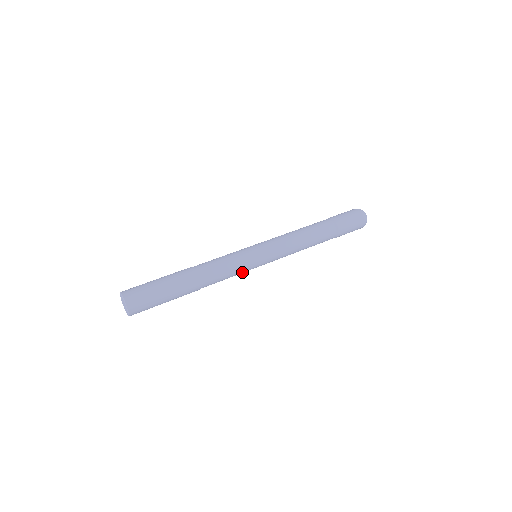
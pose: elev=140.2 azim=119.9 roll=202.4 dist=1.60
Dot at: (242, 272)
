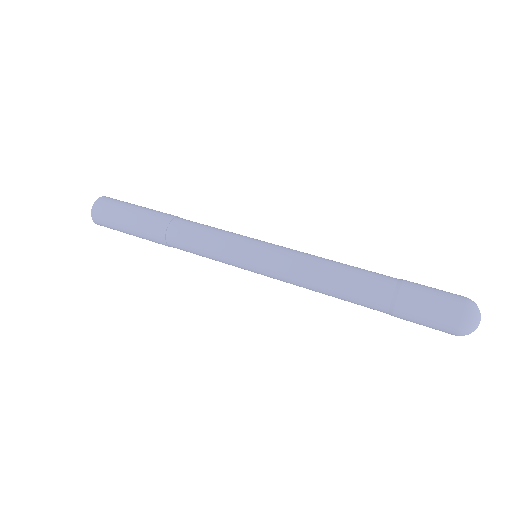
Dot at: (222, 260)
